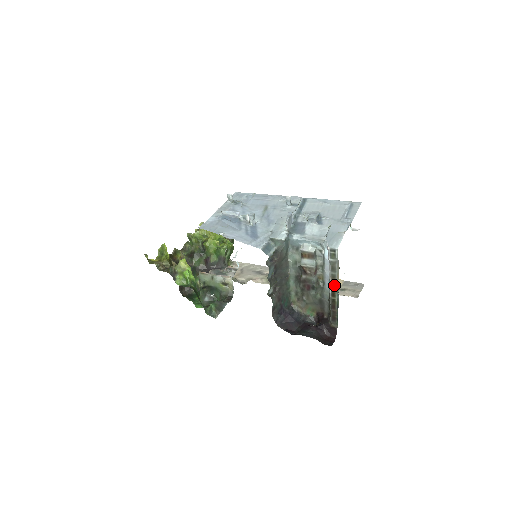
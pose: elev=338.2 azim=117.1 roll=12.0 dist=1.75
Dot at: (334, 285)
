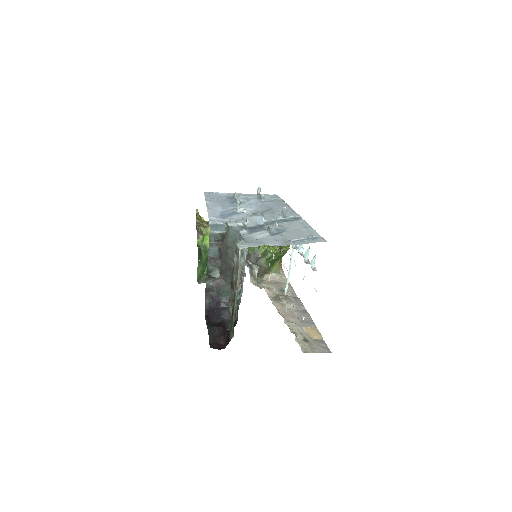
Dot at: (236, 290)
